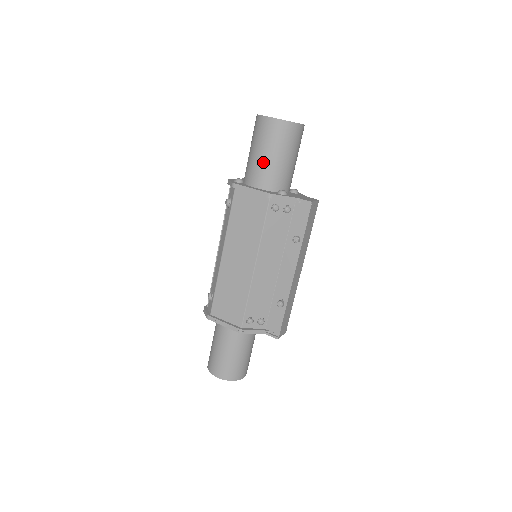
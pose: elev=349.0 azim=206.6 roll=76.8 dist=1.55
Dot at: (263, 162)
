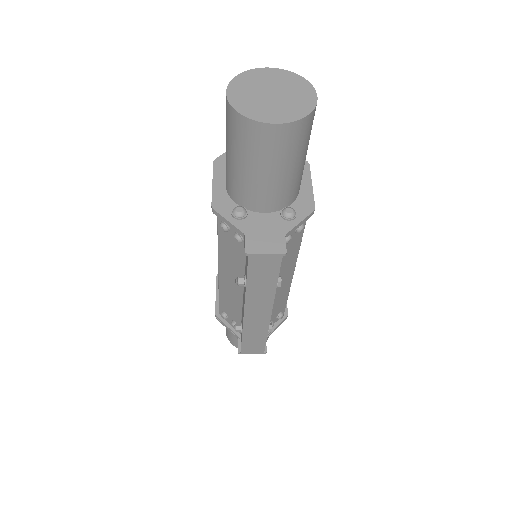
Dot at: (226, 155)
